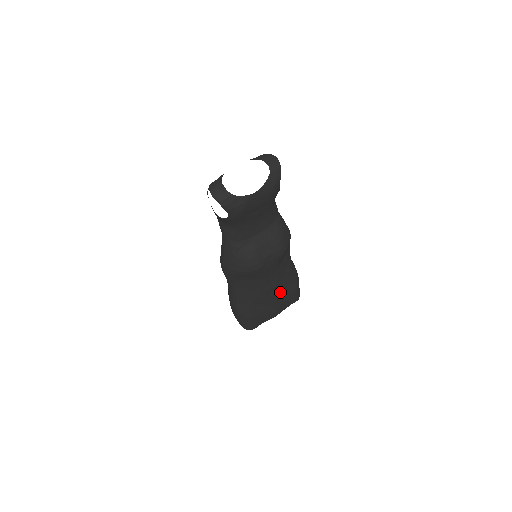
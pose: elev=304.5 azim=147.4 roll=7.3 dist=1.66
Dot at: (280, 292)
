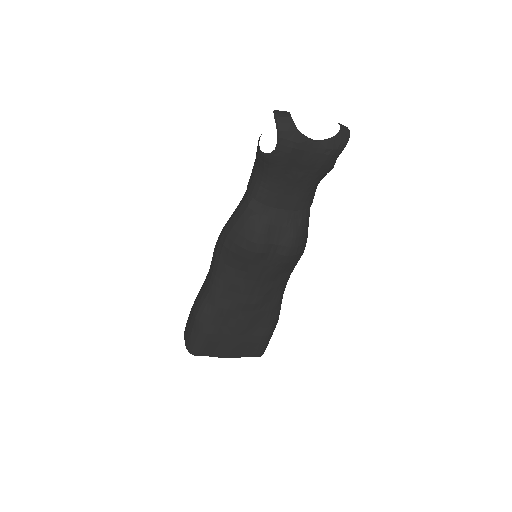
Dot at: (252, 322)
